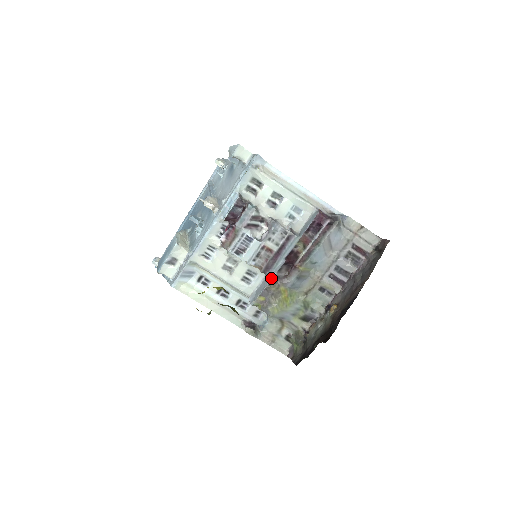
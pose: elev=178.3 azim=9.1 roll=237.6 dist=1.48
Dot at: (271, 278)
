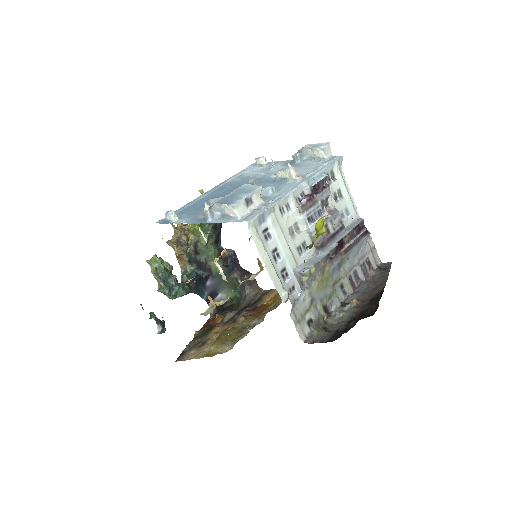
Dot at: (325, 254)
